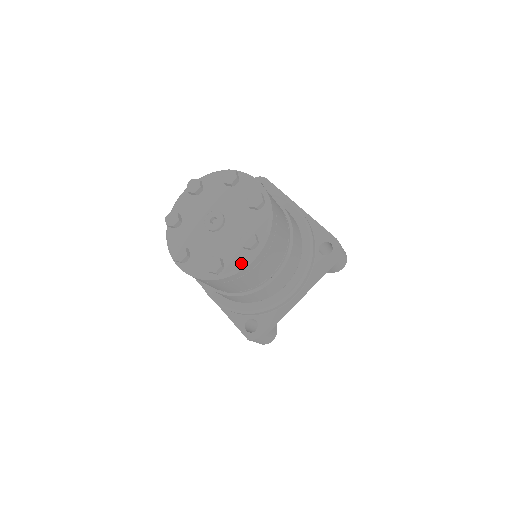
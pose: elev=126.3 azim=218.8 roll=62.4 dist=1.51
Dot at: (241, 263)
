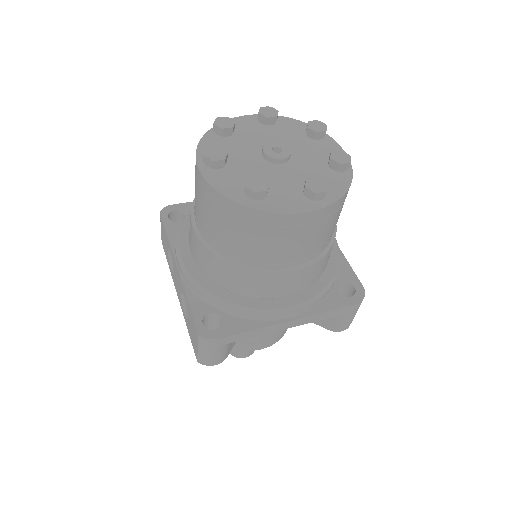
Dot at: (291, 205)
